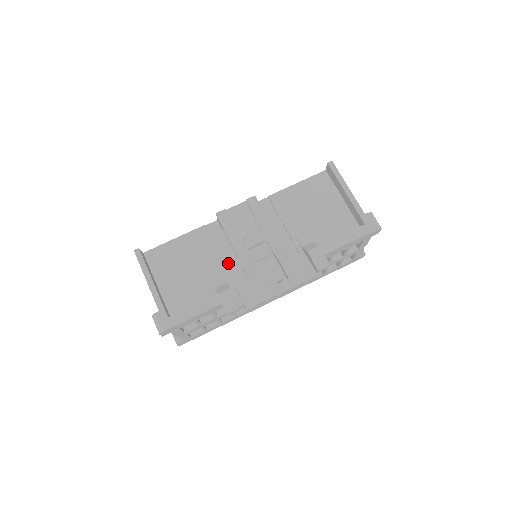
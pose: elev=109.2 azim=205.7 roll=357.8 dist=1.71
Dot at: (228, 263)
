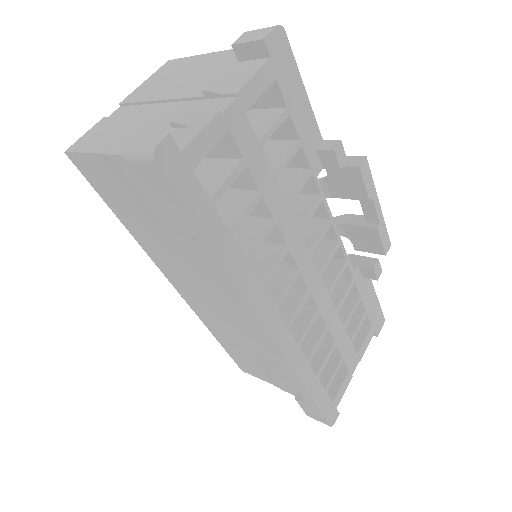
Dot at: occluded
